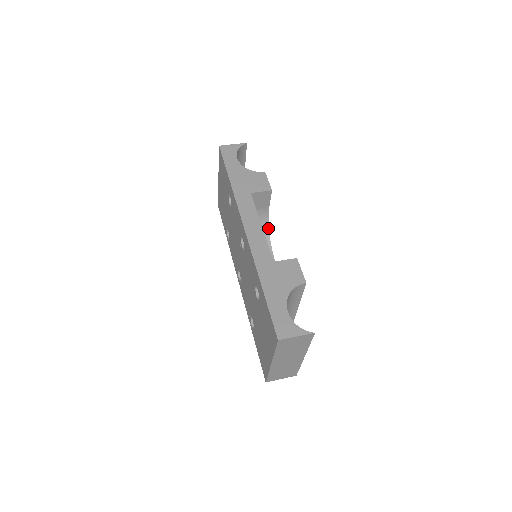
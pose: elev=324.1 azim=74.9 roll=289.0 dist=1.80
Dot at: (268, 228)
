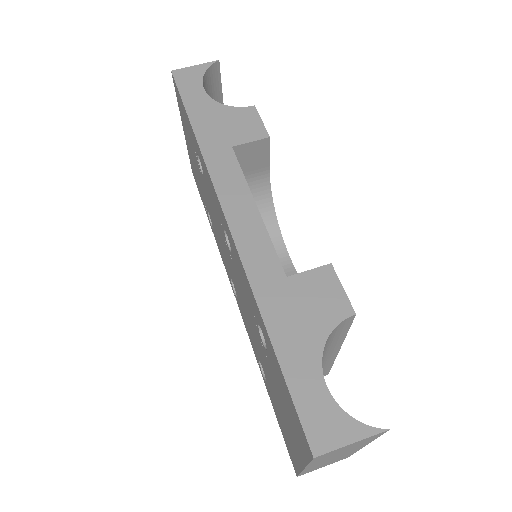
Dot at: (272, 203)
